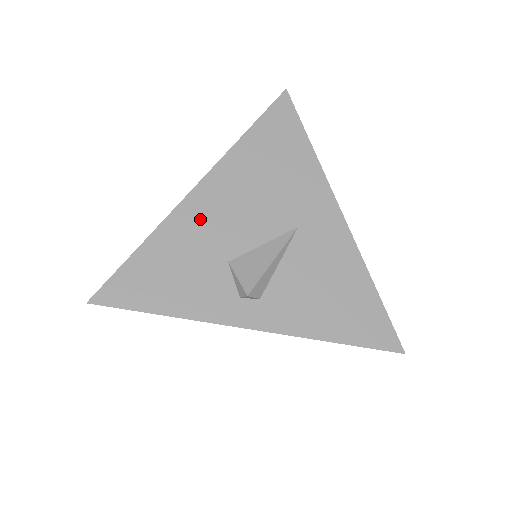
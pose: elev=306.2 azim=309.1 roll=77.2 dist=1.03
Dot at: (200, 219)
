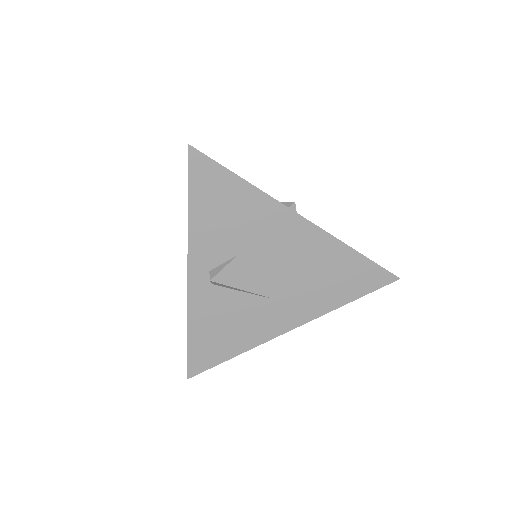
Dot at: occluded
